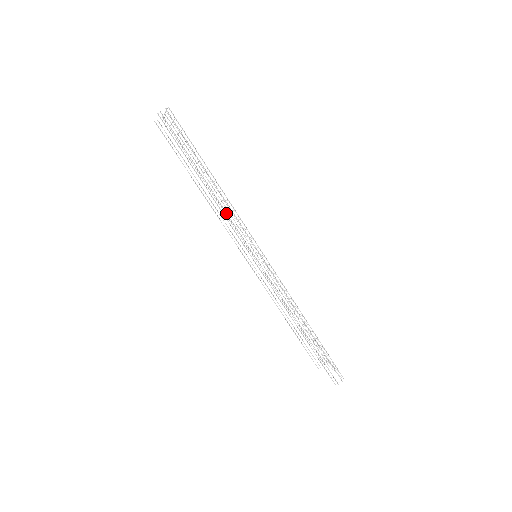
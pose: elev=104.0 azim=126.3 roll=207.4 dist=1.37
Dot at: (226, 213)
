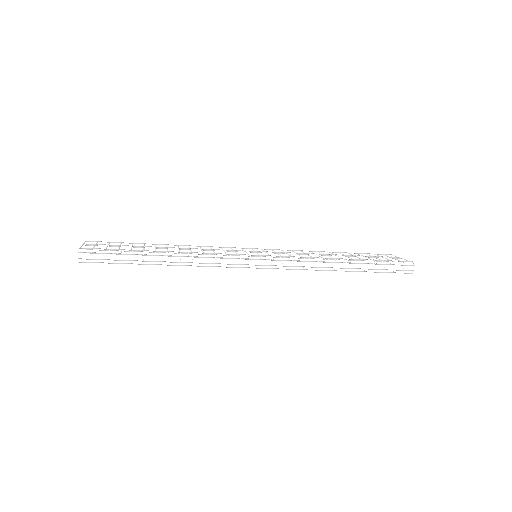
Dot at: occluded
